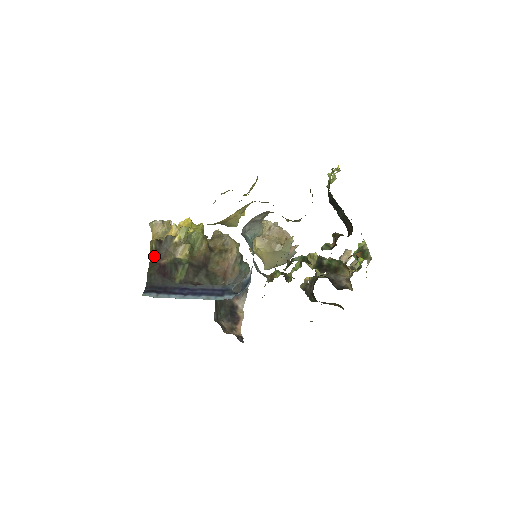
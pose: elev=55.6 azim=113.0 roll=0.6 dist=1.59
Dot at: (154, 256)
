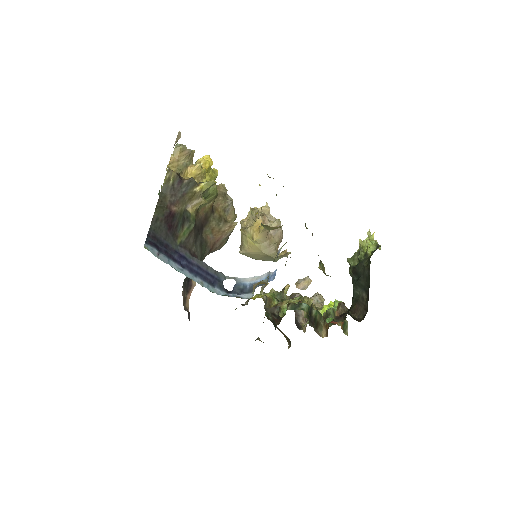
Dot at: (167, 193)
